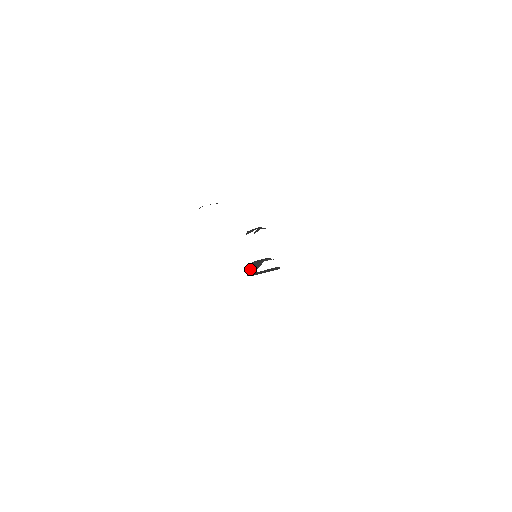
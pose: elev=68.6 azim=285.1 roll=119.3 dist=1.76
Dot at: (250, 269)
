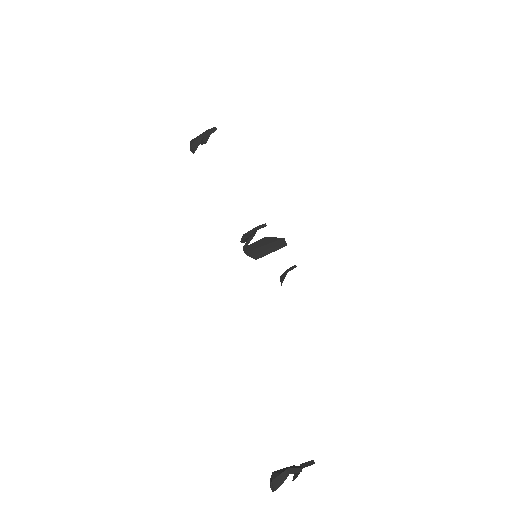
Dot at: (244, 245)
